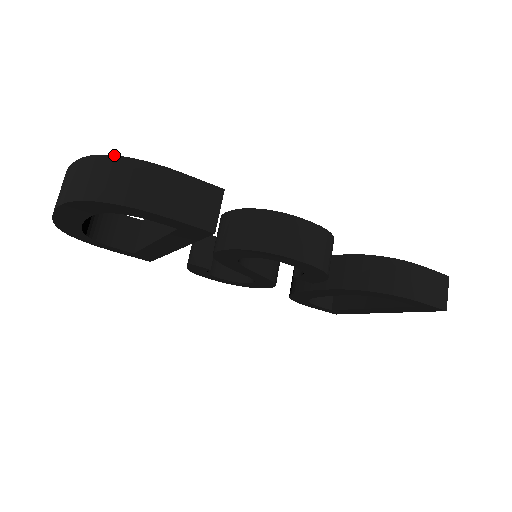
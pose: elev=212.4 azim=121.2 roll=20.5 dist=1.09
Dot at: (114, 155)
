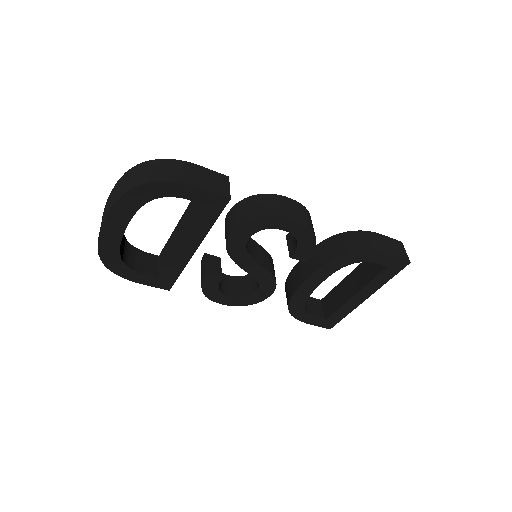
Dot at: (151, 160)
